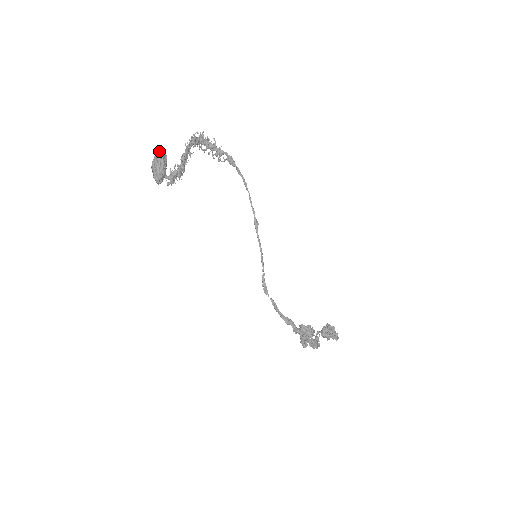
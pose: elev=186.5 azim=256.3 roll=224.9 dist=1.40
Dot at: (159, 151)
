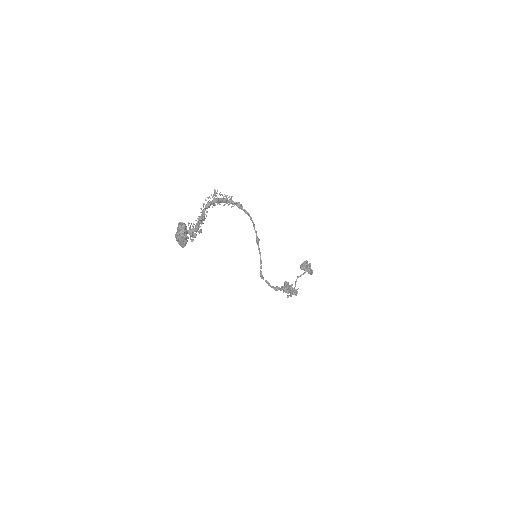
Dot at: (182, 232)
